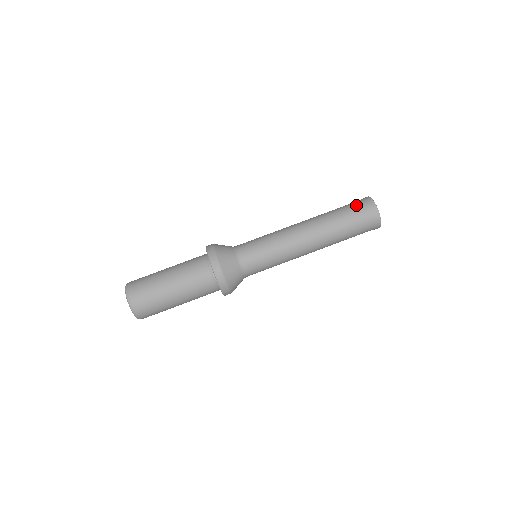
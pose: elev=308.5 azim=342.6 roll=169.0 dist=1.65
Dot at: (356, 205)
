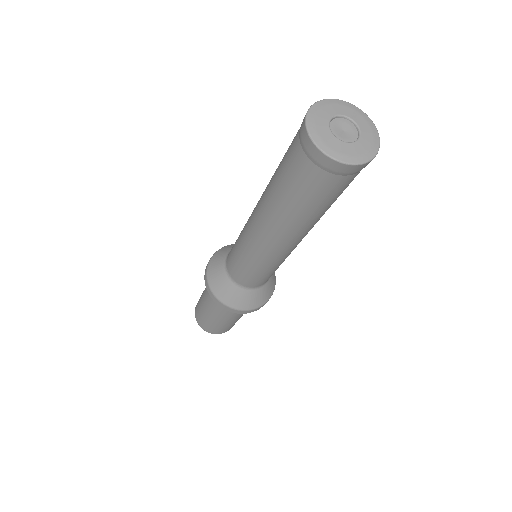
Dot at: (307, 177)
